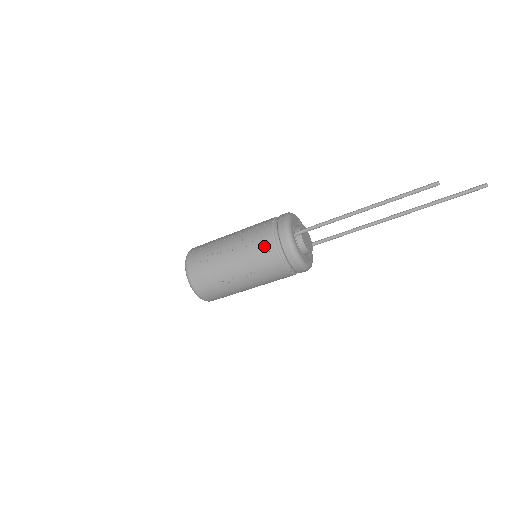
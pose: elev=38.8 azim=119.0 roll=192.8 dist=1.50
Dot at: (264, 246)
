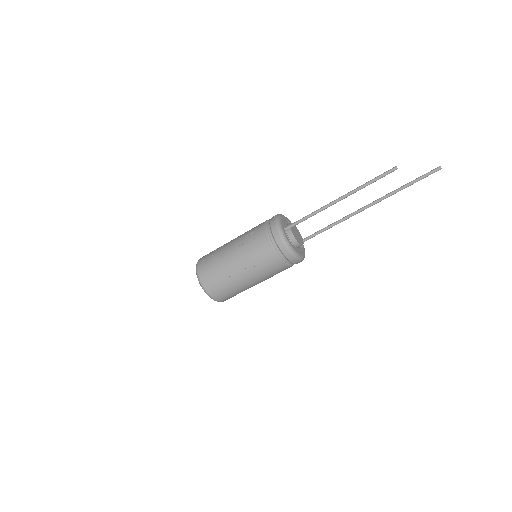
Dot at: (259, 240)
